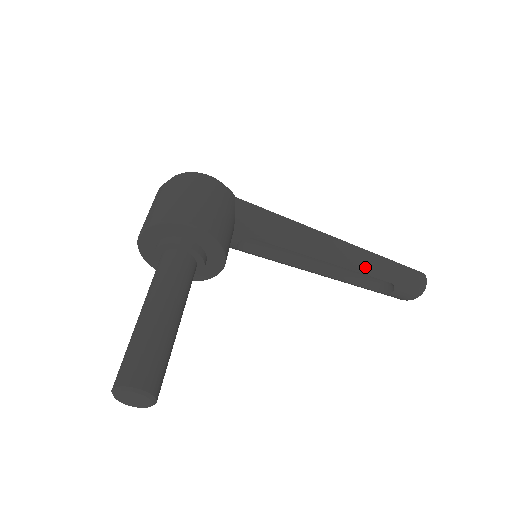
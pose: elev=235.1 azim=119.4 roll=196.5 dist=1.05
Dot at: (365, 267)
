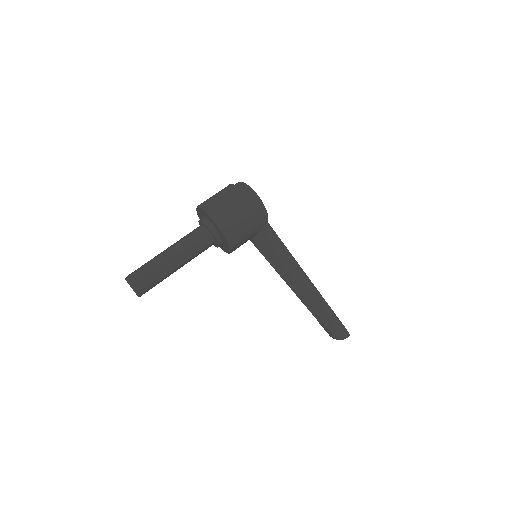
Dot at: (314, 306)
